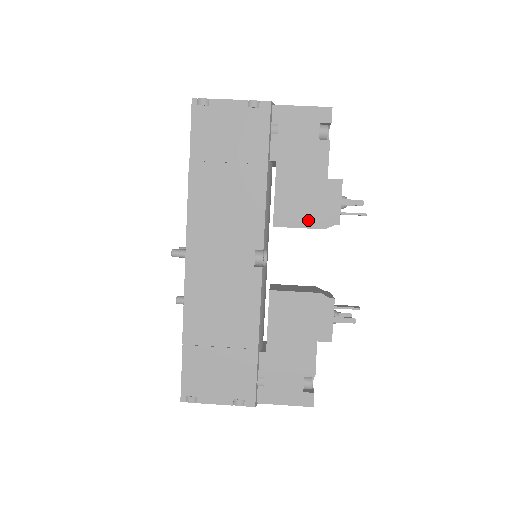
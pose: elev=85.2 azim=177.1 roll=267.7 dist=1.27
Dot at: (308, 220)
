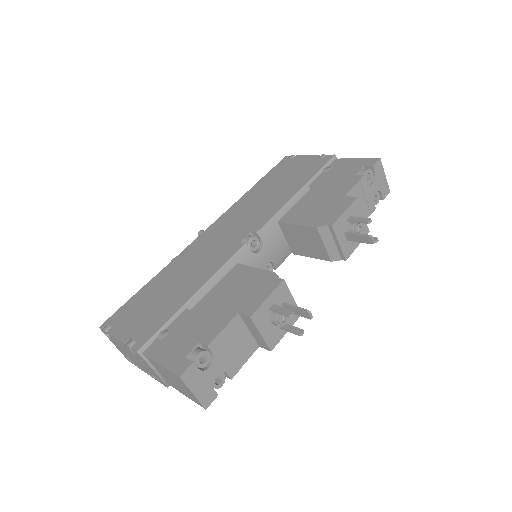
Dot at: (308, 220)
